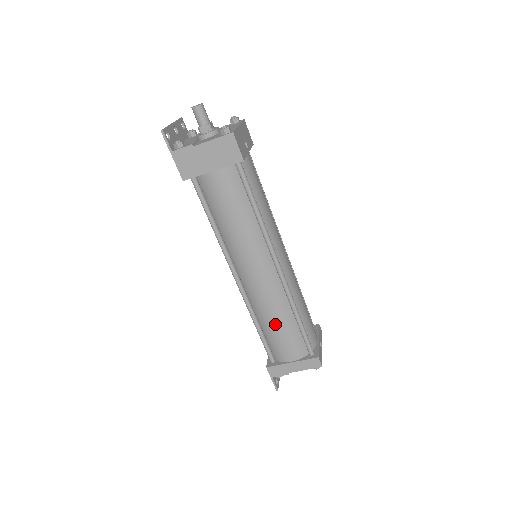
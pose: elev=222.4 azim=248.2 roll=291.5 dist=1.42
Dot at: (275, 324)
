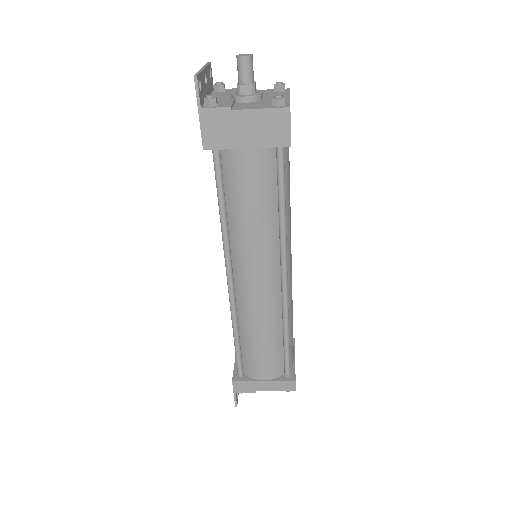
Dot at: (259, 339)
